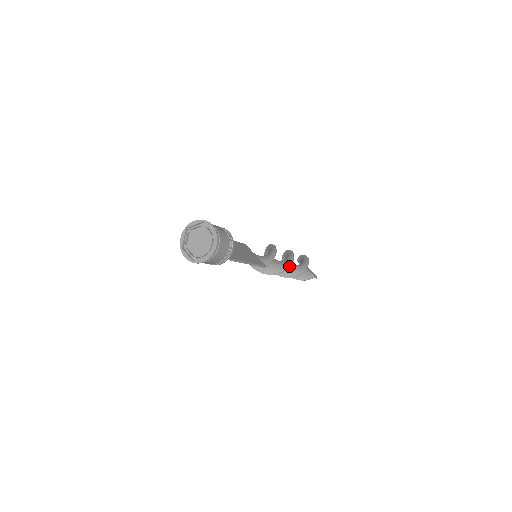
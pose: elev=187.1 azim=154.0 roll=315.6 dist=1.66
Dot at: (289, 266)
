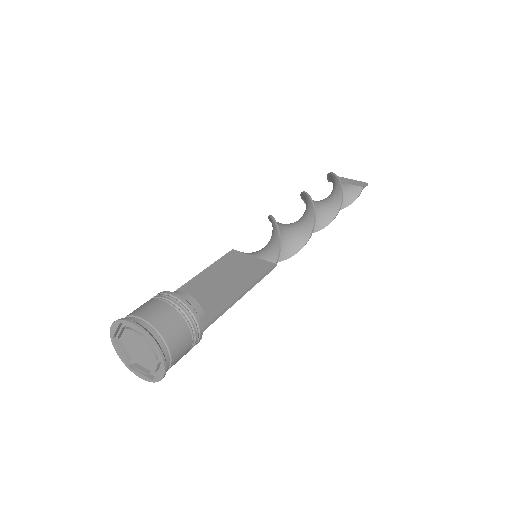
Dot at: (313, 222)
